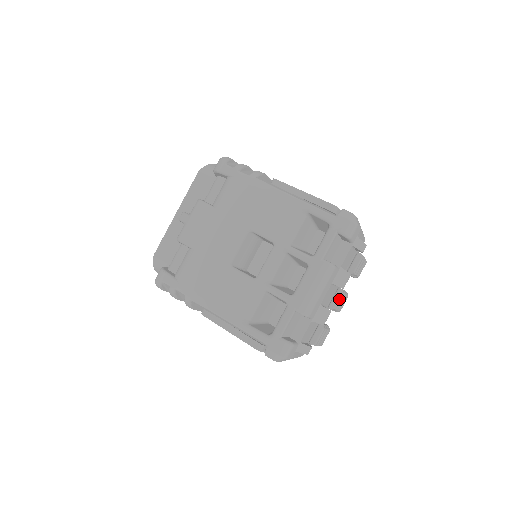
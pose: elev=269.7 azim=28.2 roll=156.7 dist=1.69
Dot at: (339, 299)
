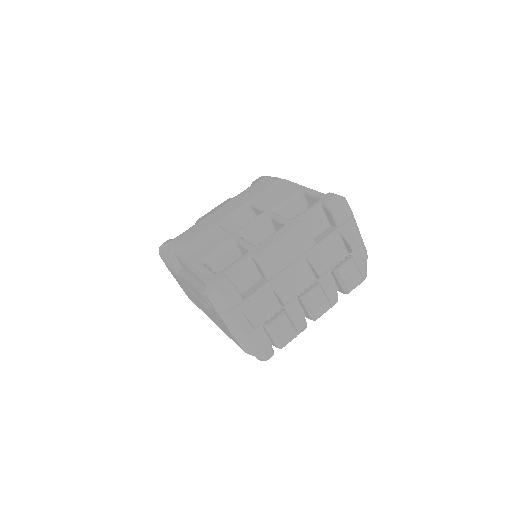
Dot at: (312, 289)
